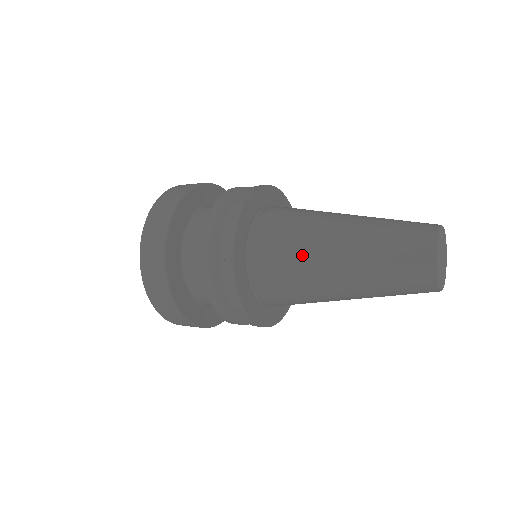
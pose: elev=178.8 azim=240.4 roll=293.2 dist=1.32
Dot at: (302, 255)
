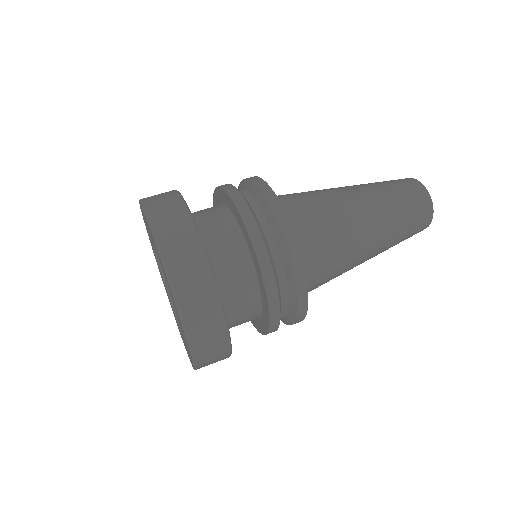
Dot at: (345, 242)
